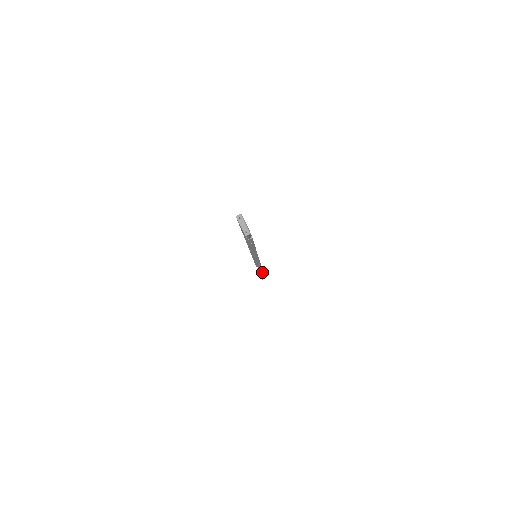
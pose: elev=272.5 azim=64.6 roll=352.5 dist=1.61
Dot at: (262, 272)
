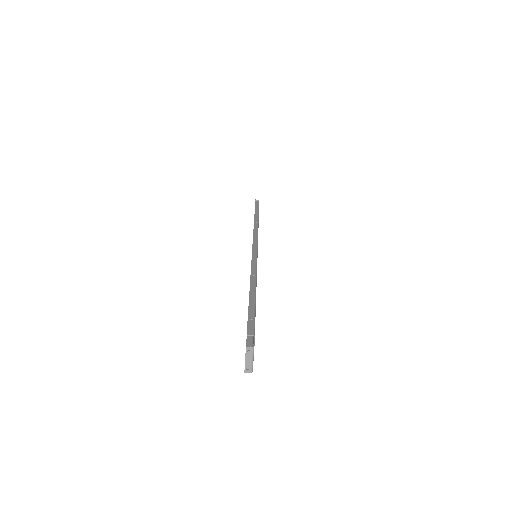
Dot at: occluded
